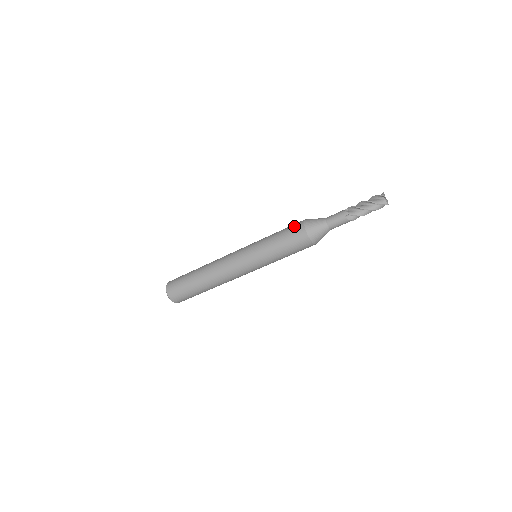
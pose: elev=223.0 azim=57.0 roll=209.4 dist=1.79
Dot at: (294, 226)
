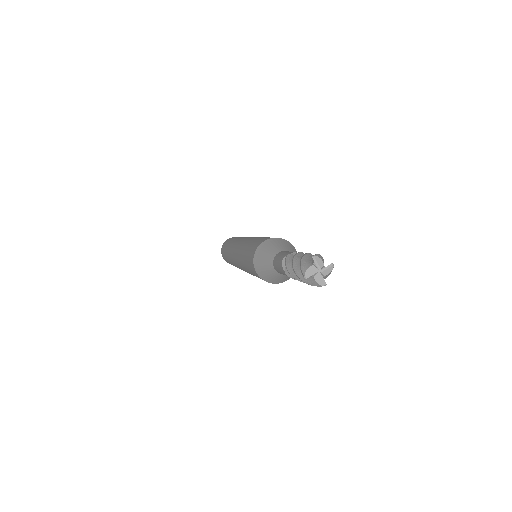
Dot at: (249, 257)
